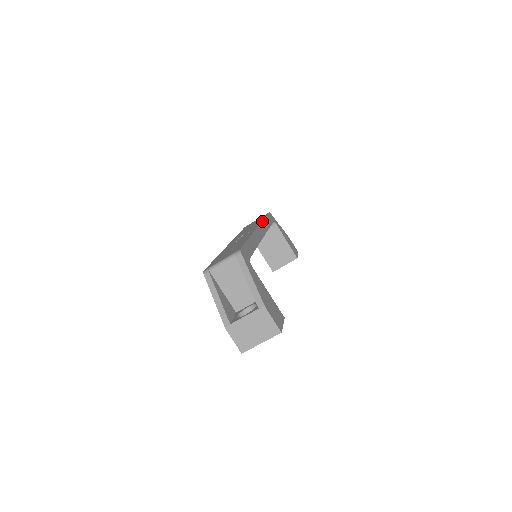
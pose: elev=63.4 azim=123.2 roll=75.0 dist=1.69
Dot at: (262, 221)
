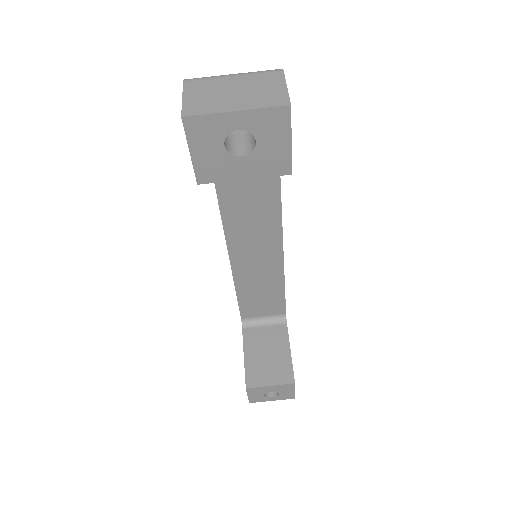
Dot at: occluded
